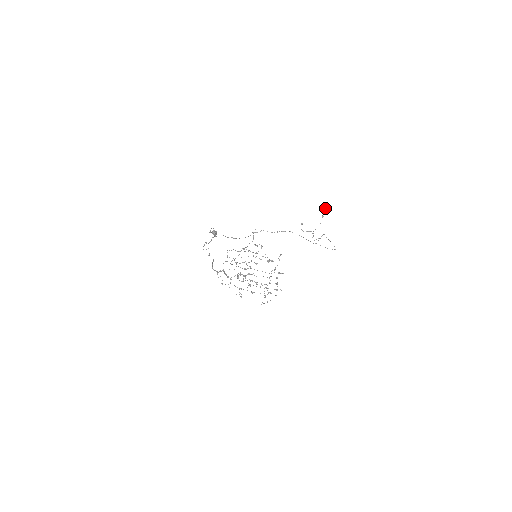
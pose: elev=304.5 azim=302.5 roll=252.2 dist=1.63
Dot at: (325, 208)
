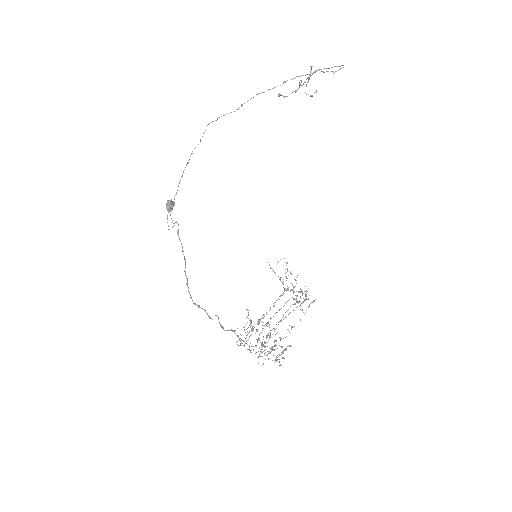
Dot at: occluded
